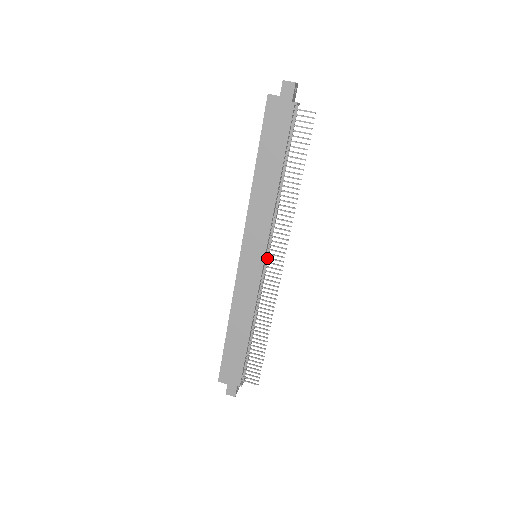
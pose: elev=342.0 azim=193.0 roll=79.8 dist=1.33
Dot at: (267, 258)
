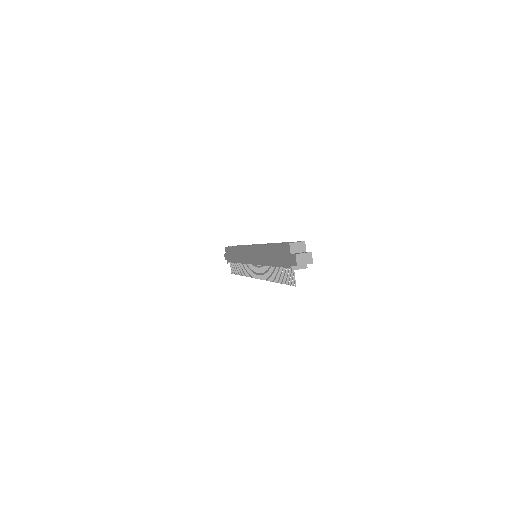
Dot at: (255, 265)
